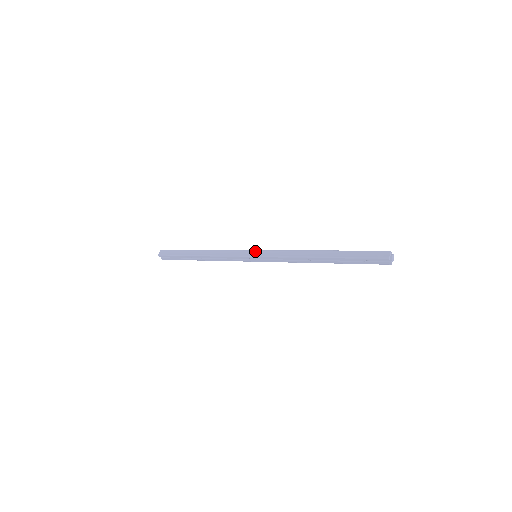
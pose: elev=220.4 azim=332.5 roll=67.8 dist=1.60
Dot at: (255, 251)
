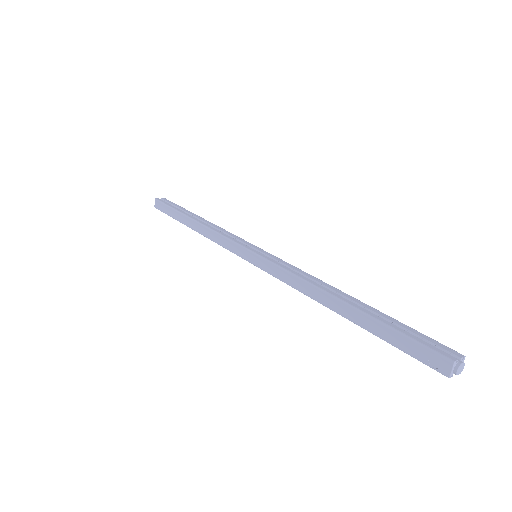
Dot at: (251, 254)
